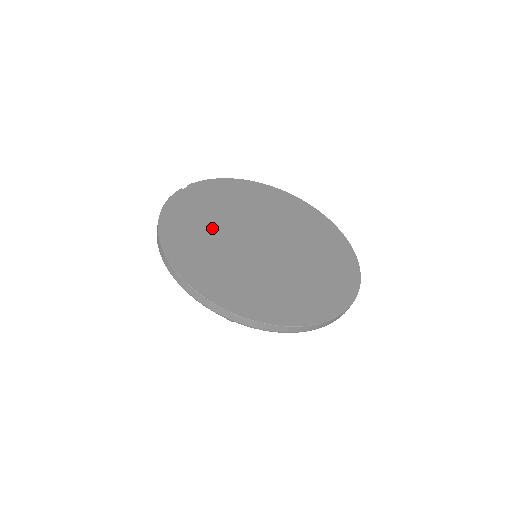
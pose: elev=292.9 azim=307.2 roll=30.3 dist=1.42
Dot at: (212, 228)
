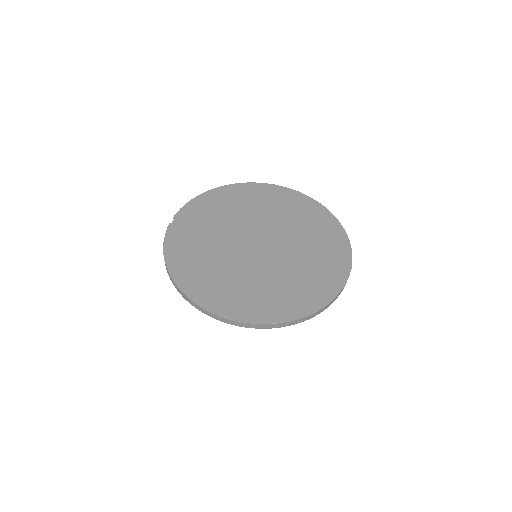
Dot at: (212, 251)
